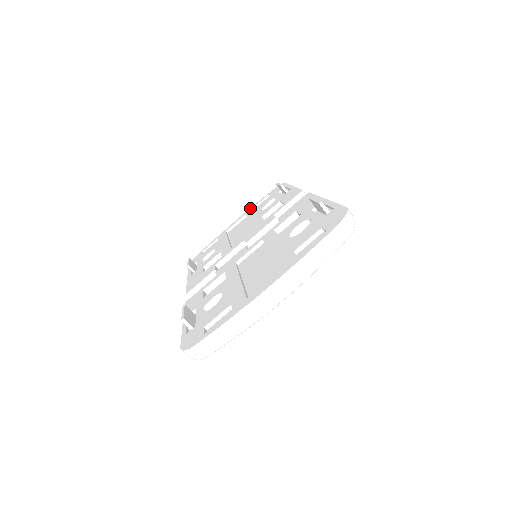
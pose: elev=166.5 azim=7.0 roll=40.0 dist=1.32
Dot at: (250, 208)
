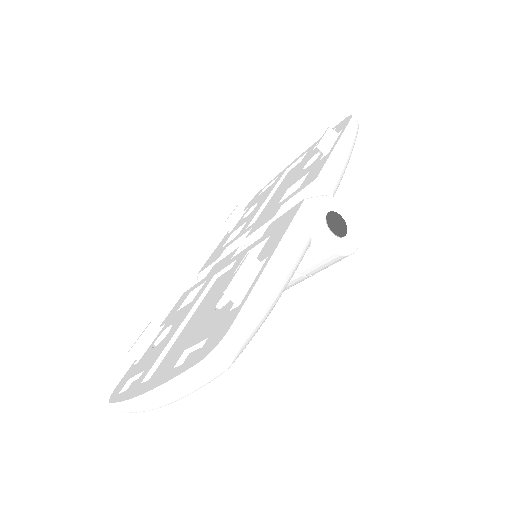
Dot at: (317, 141)
